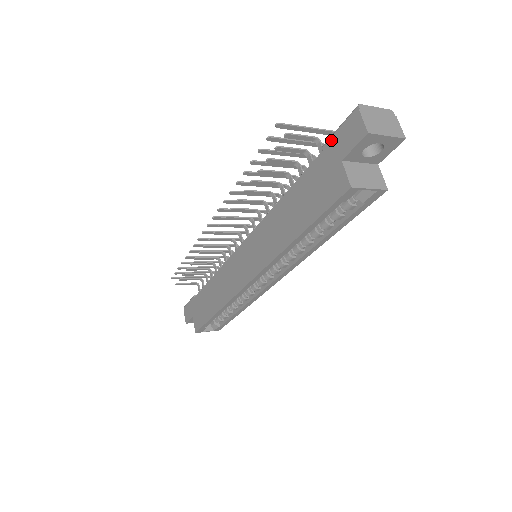
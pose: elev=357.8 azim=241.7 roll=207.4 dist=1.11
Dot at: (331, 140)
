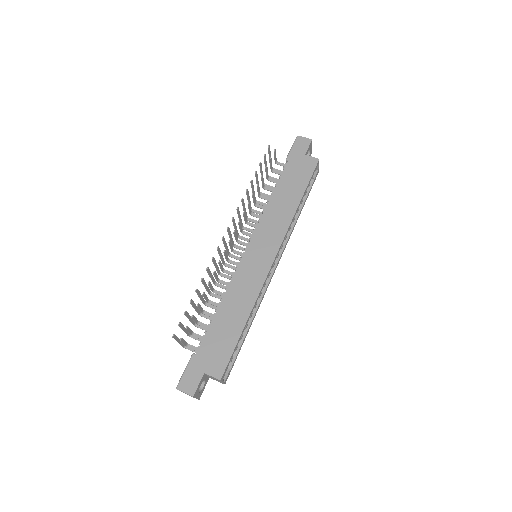
Dot at: (291, 153)
